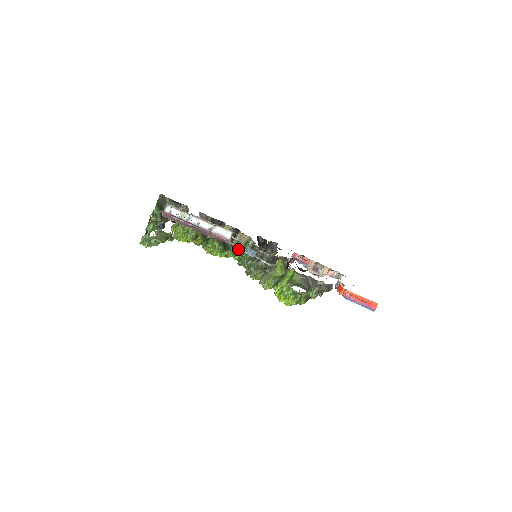
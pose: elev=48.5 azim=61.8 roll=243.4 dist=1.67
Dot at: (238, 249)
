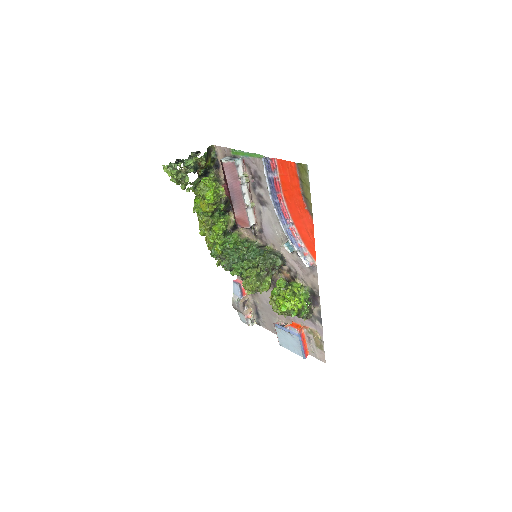
Dot at: (237, 240)
